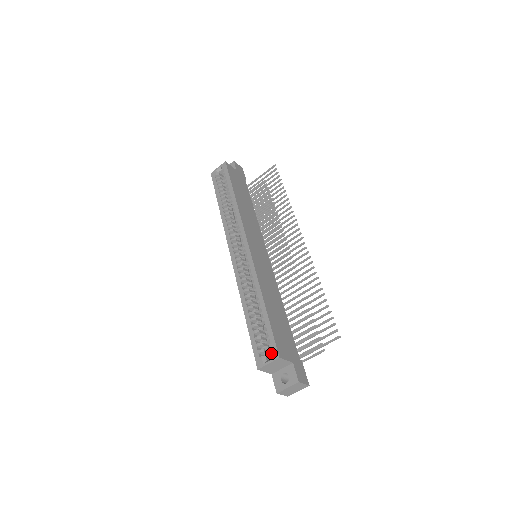
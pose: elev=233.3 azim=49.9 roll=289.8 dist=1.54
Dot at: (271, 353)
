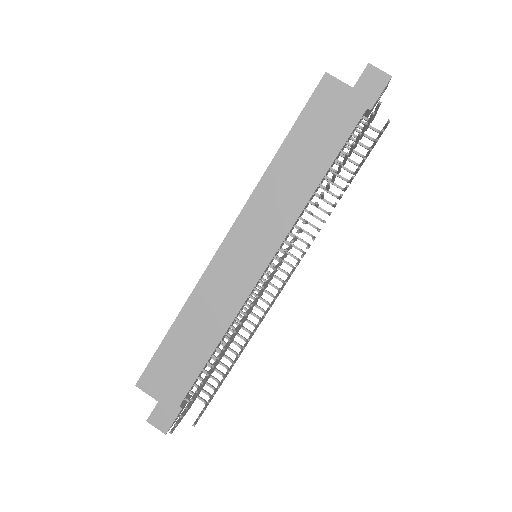
Dot at: occluded
